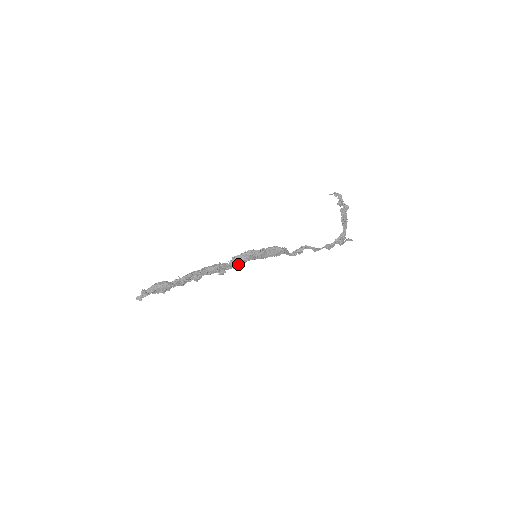
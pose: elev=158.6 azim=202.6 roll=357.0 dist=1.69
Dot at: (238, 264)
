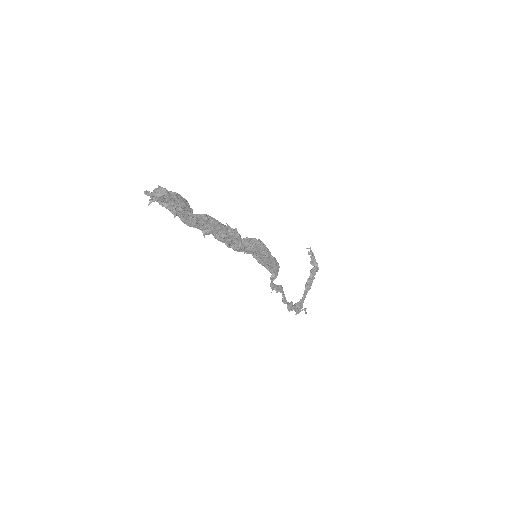
Dot at: (250, 245)
